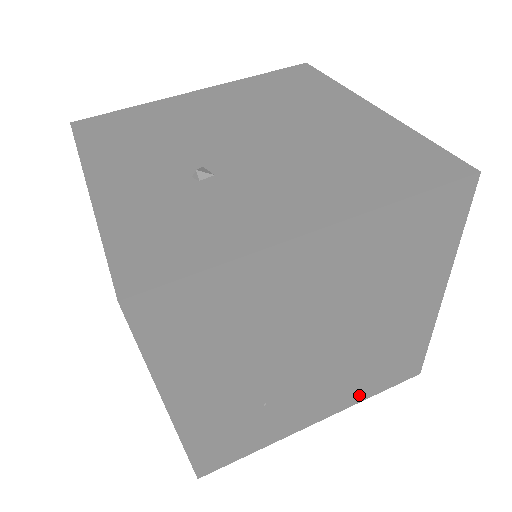
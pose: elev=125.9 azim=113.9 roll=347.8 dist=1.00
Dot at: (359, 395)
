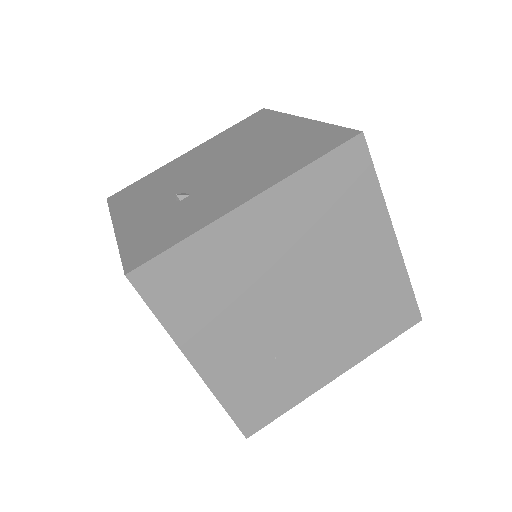
Dot at: (367, 346)
